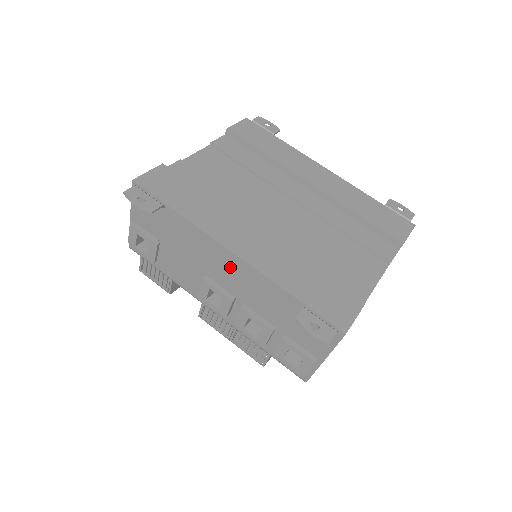
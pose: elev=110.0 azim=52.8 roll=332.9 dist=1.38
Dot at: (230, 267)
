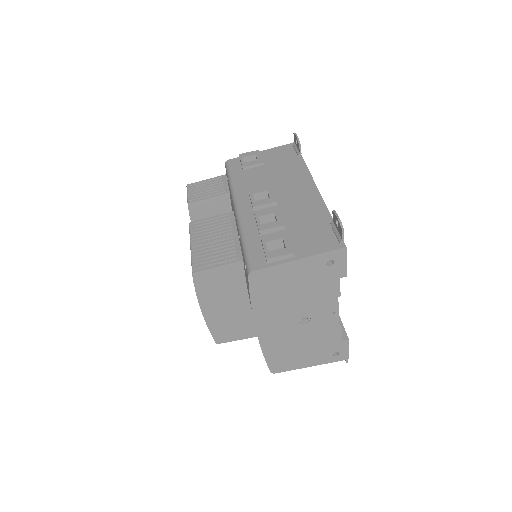
Dot at: (302, 191)
